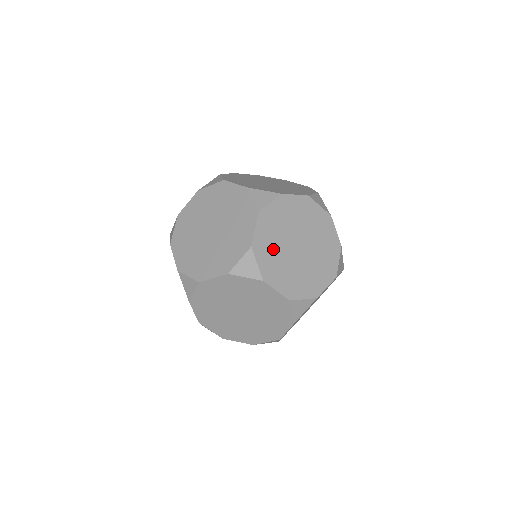
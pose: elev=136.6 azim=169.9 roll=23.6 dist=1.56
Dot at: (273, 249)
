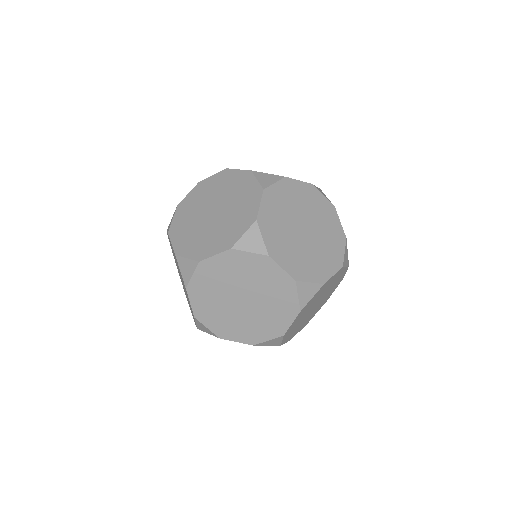
Dot at: (217, 280)
